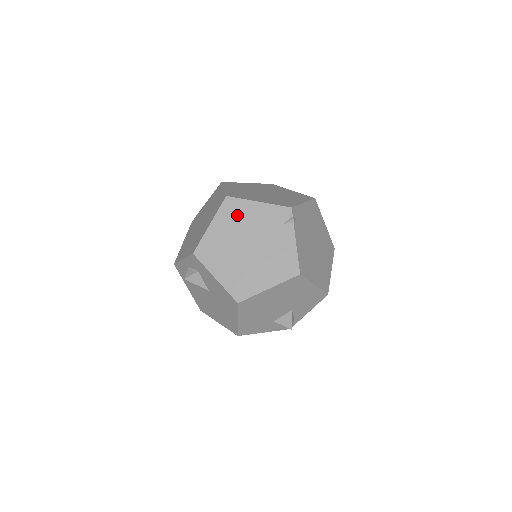
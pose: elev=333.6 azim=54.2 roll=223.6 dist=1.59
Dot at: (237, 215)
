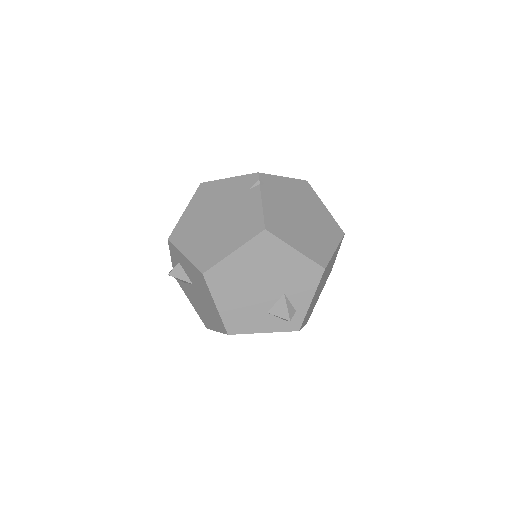
Dot at: (209, 195)
